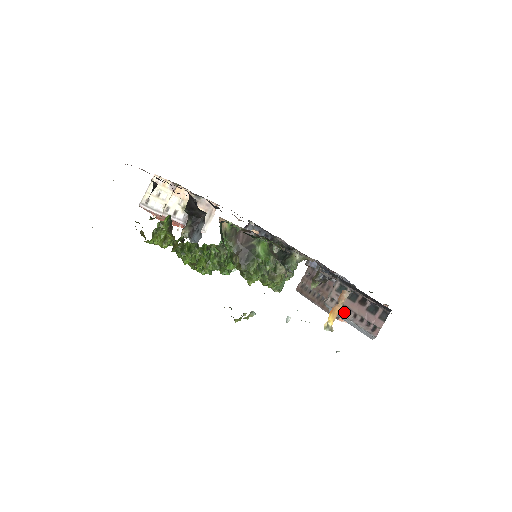
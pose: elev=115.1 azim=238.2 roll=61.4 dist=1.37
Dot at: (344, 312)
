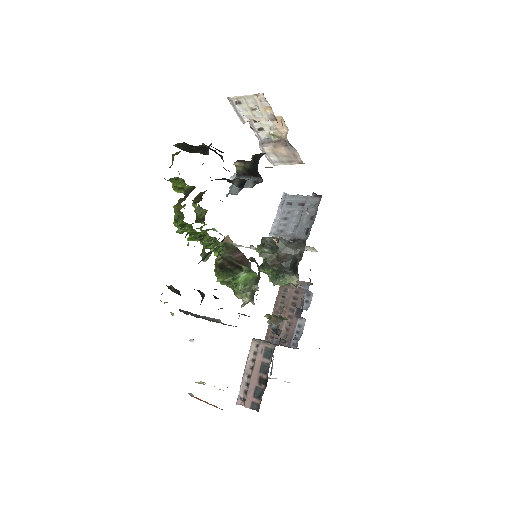
Dot at: (249, 364)
